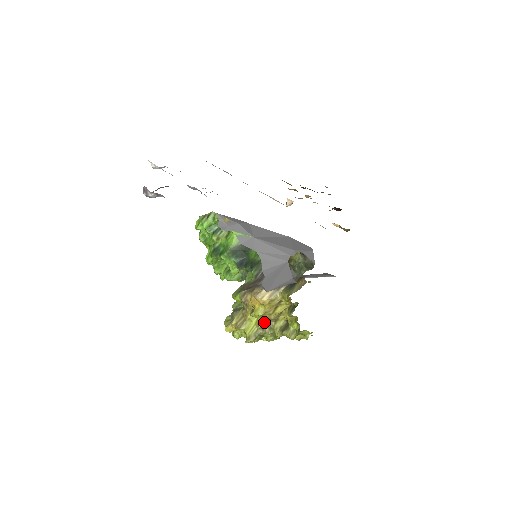
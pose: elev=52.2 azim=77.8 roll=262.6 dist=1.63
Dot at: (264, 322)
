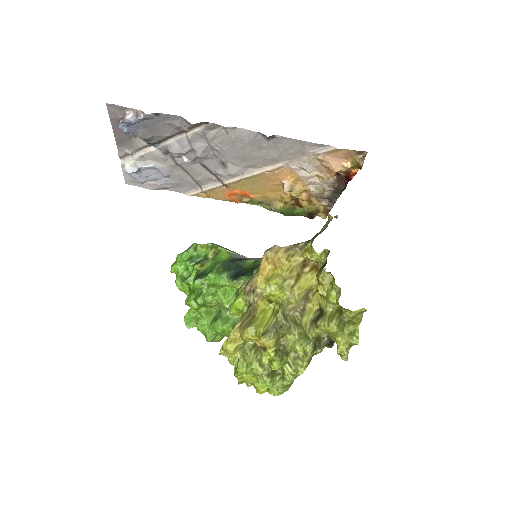
Dot at: (284, 311)
